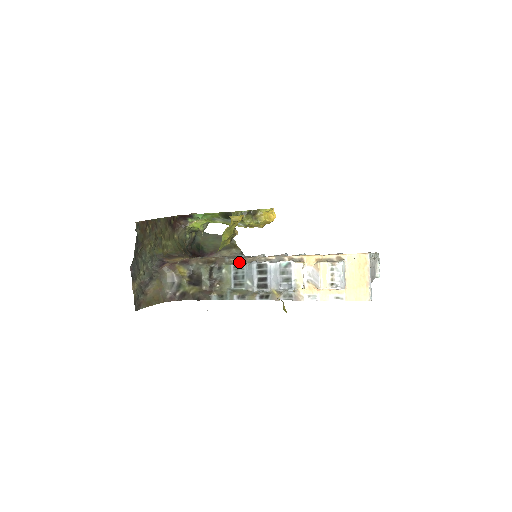
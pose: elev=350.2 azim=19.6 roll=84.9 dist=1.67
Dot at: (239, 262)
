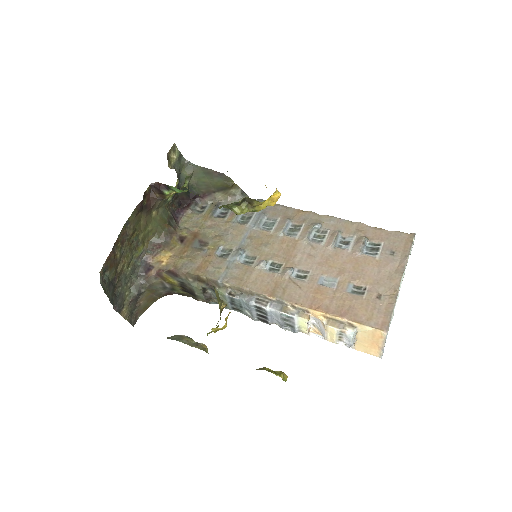
Dot at: (234, 289)
